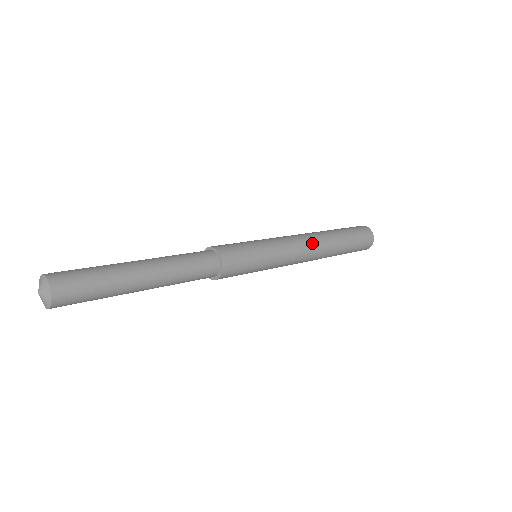
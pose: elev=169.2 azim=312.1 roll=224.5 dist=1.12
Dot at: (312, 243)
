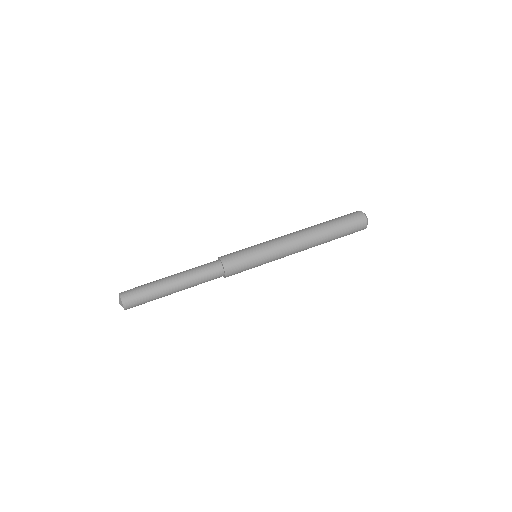
Dot at: (300, 238)
